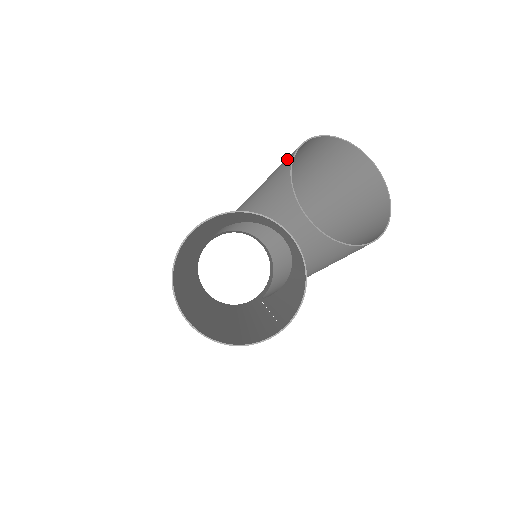
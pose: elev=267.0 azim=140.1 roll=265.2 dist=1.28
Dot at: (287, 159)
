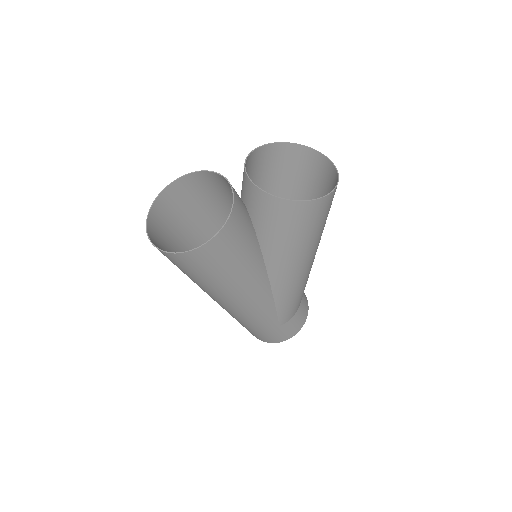
Dot at: (260, 155)
